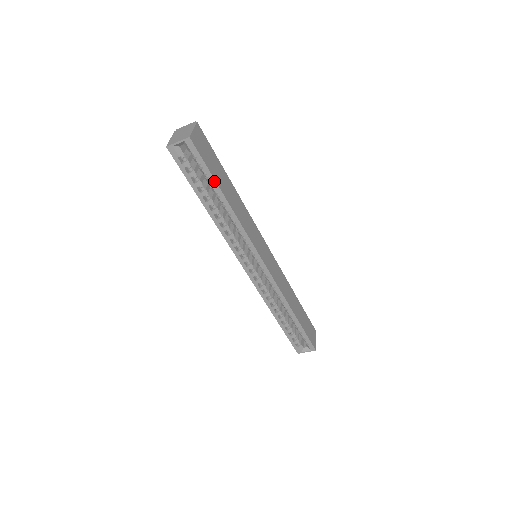
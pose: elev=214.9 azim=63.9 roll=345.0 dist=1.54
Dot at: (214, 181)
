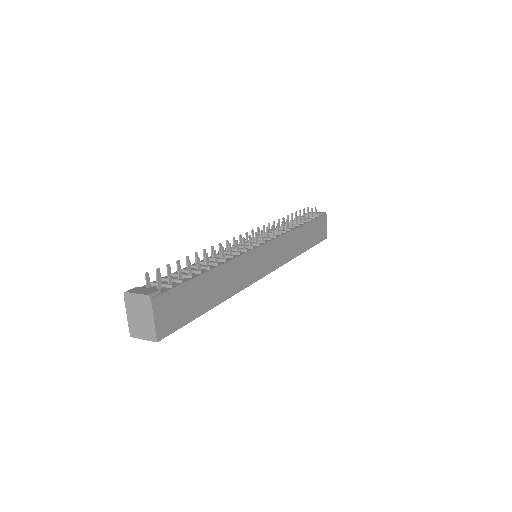
Dot at: (198, 316)
